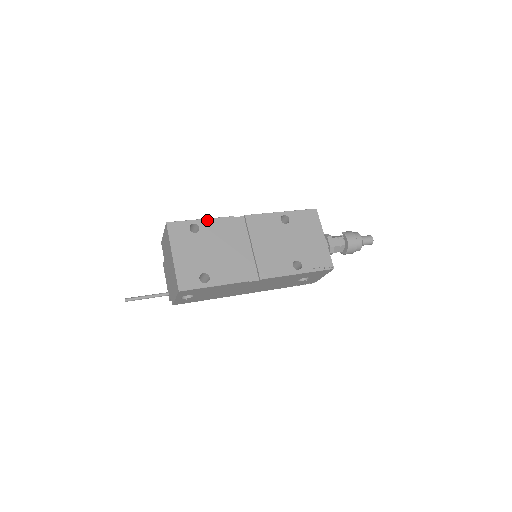
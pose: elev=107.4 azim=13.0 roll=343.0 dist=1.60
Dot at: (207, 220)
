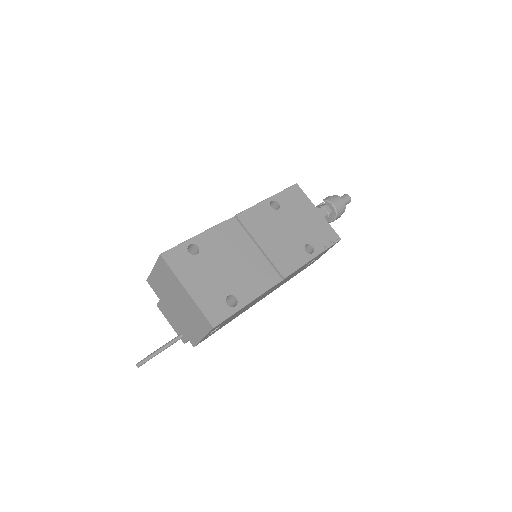
Dot at: (201, 235)
